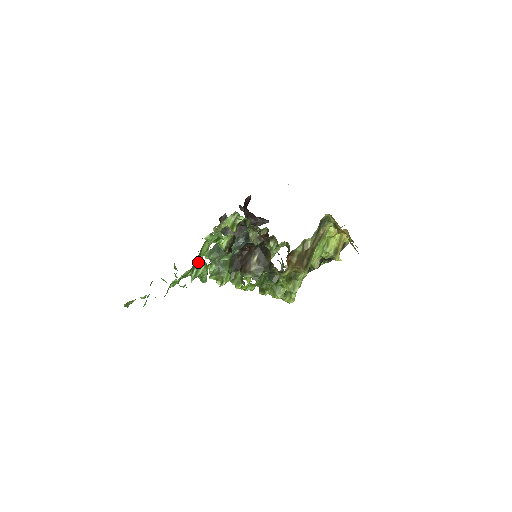
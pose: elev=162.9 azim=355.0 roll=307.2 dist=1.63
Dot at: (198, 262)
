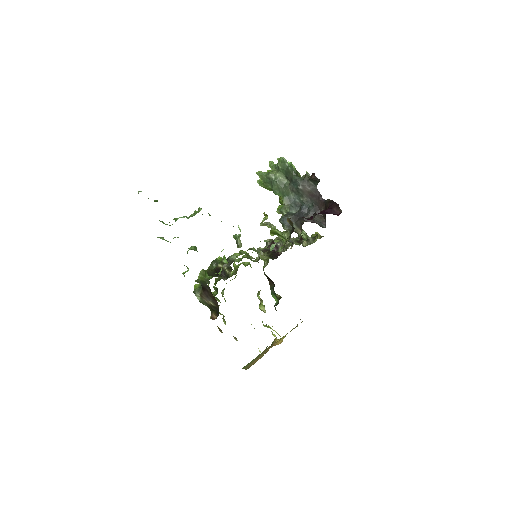
Dot at: occluded
